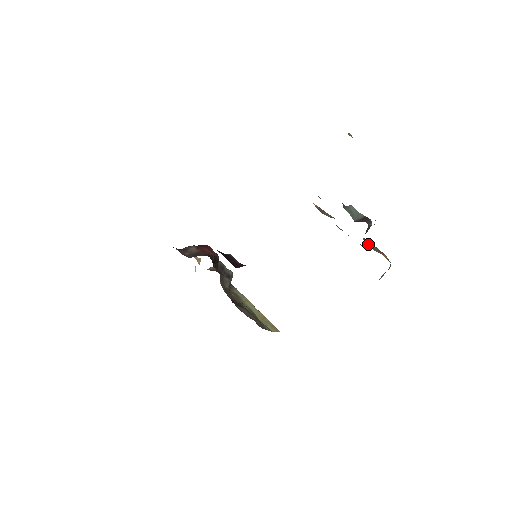
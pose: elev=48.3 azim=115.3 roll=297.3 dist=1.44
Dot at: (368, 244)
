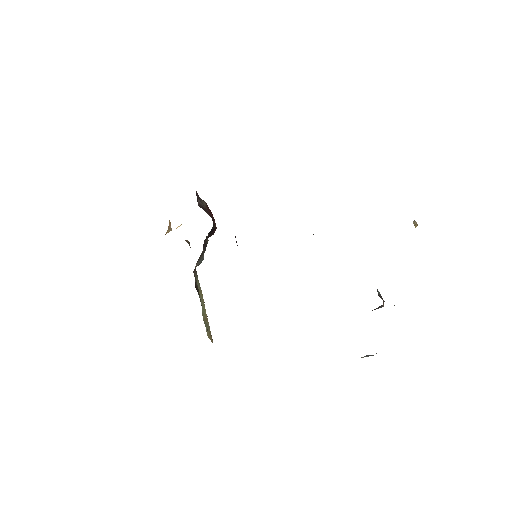
Dot at: occluded
